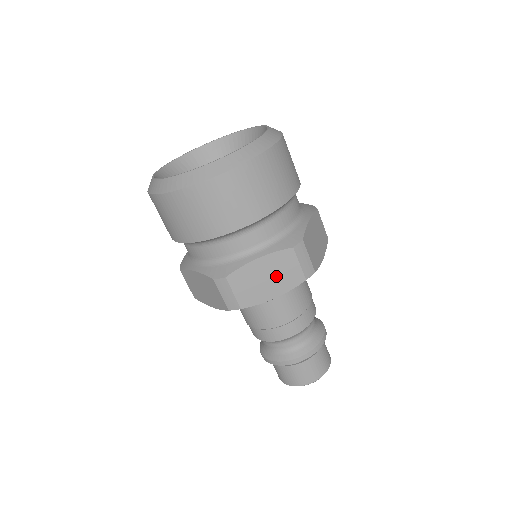
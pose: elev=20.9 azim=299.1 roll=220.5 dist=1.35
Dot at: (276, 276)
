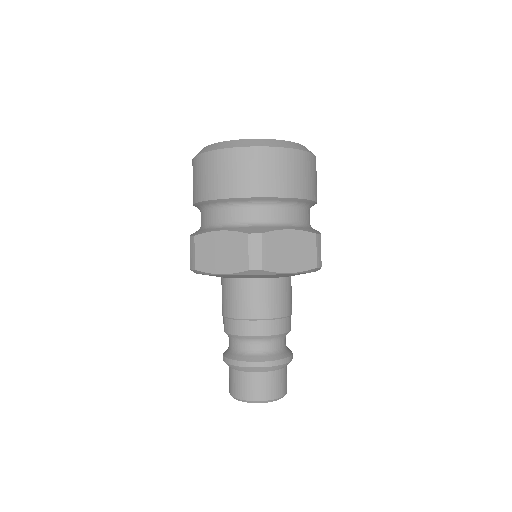
Dot at: (297, 252)
